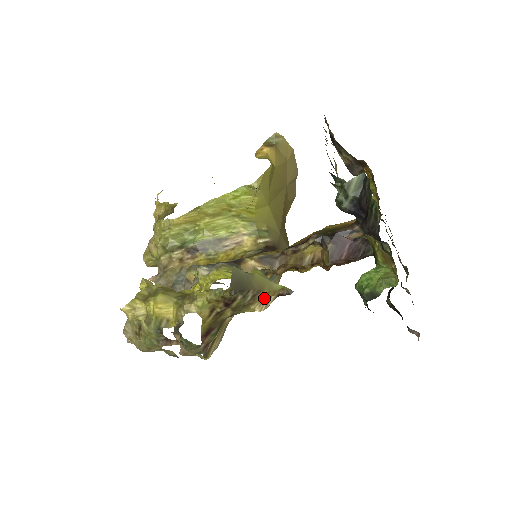
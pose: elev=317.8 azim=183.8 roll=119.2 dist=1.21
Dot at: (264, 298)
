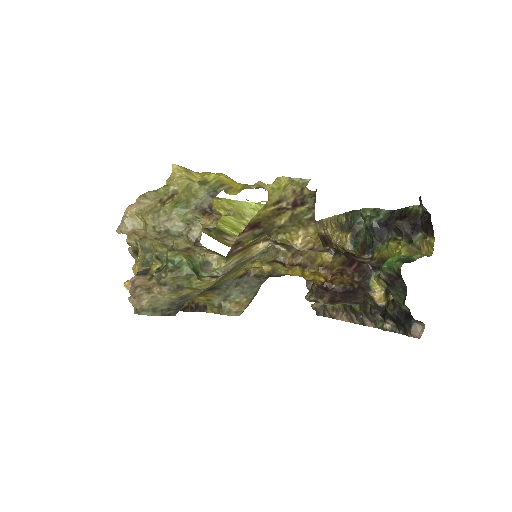
Dot at: (310, 234)
